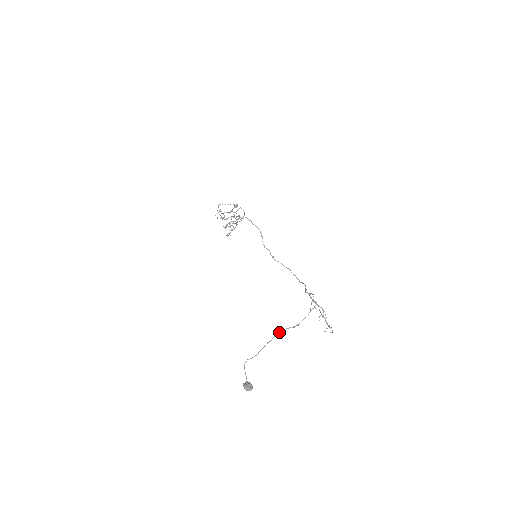
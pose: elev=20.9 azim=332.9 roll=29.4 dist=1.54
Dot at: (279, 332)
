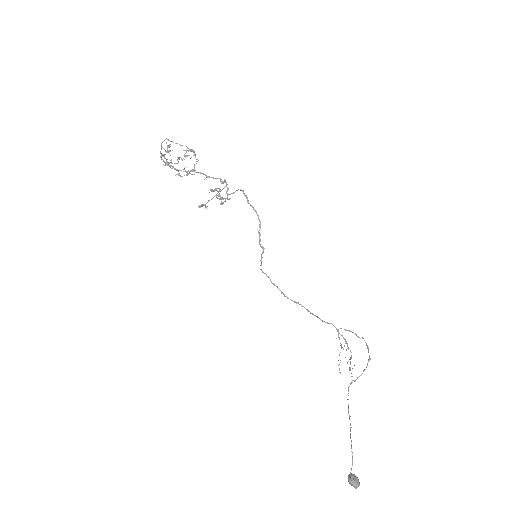
Dot at: occluded
